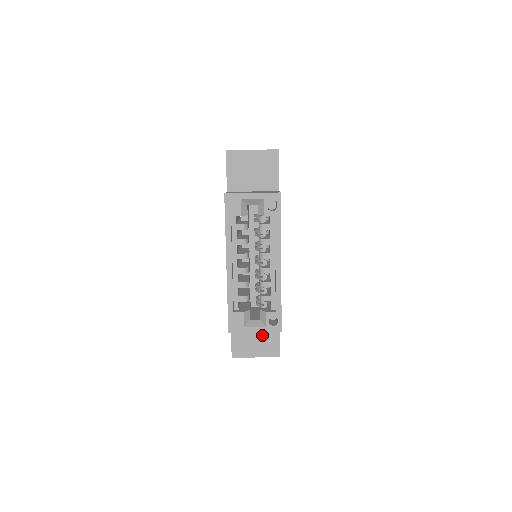
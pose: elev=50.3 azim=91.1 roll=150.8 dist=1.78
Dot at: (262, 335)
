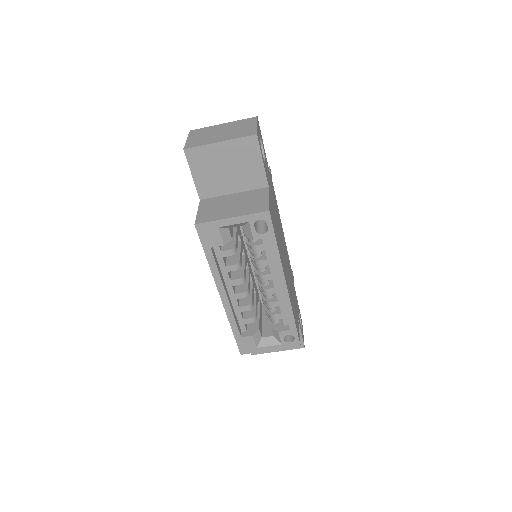
Dot at: occluded
